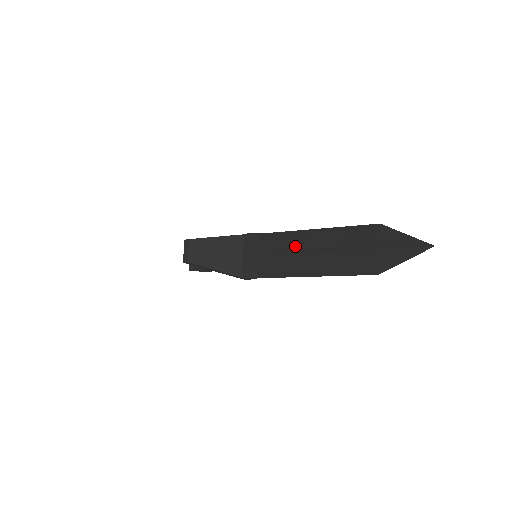
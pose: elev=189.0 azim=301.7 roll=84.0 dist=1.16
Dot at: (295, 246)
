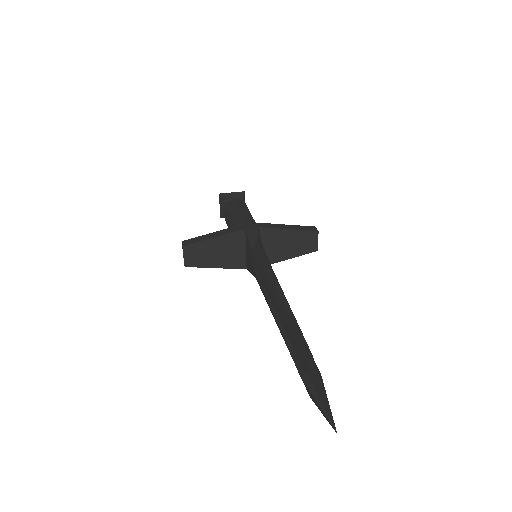
Dot at: (269, 292)
